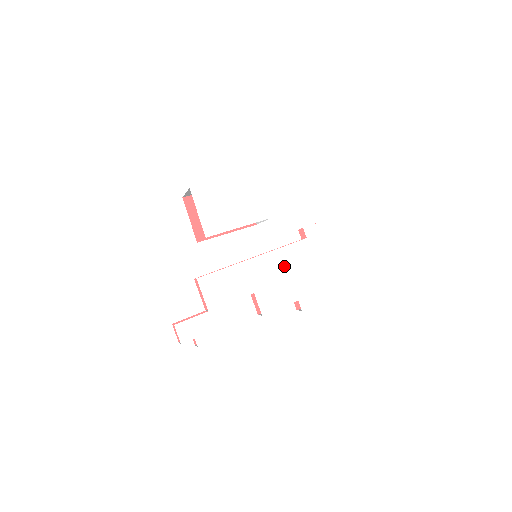
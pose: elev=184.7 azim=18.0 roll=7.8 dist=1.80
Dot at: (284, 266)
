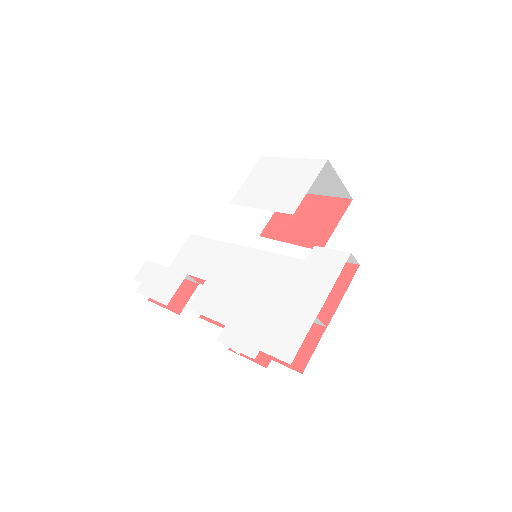
Dot at: (253, 275)
